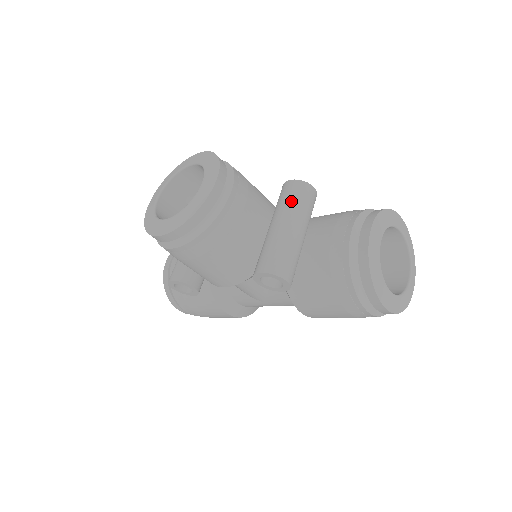
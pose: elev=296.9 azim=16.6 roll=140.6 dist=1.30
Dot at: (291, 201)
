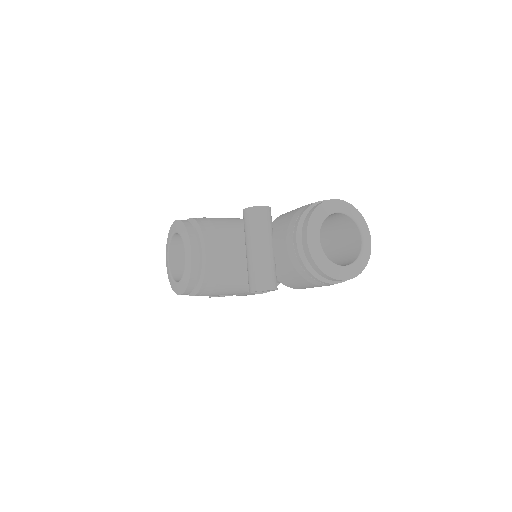
Dot at: (251, 228)
